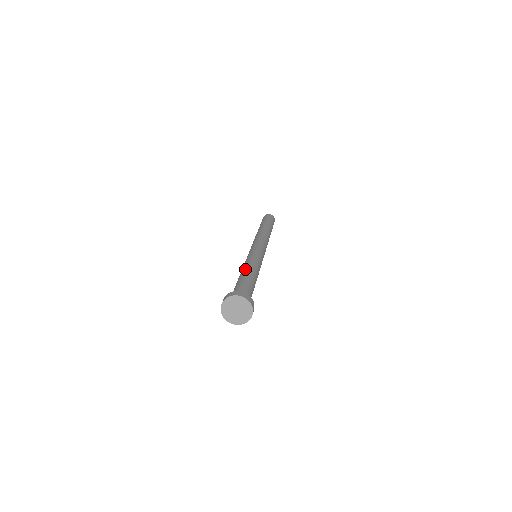
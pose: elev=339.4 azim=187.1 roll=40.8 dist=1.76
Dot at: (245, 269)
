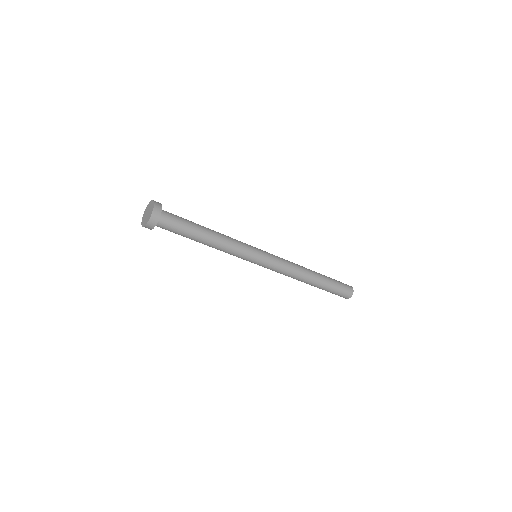
Dot at: occluded
